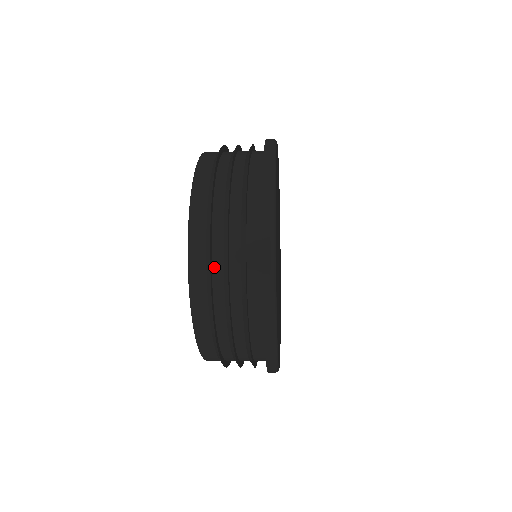
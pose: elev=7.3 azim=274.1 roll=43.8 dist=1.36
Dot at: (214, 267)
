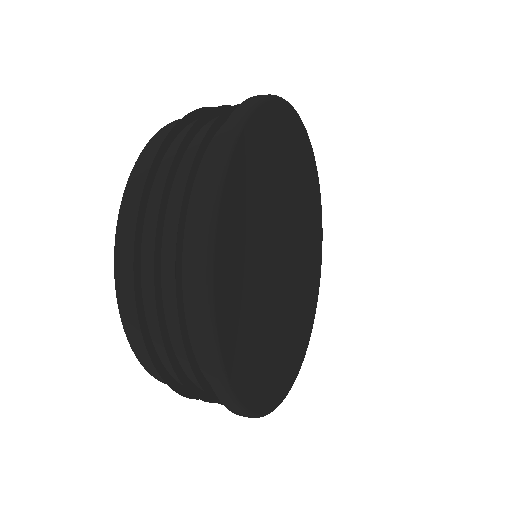
Dot at: (169, 151)
